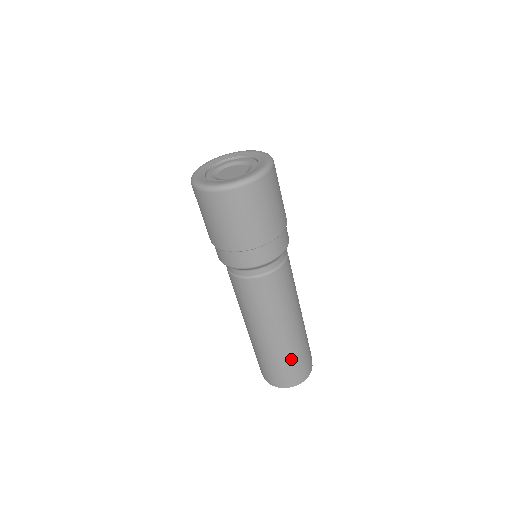
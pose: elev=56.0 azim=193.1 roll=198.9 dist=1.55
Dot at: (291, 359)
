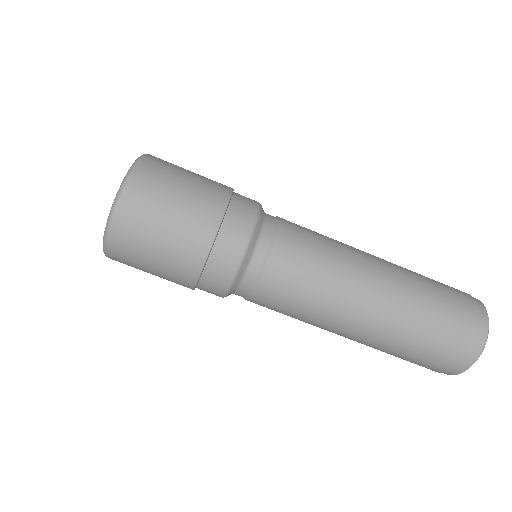
Dot at: (412, 349)
